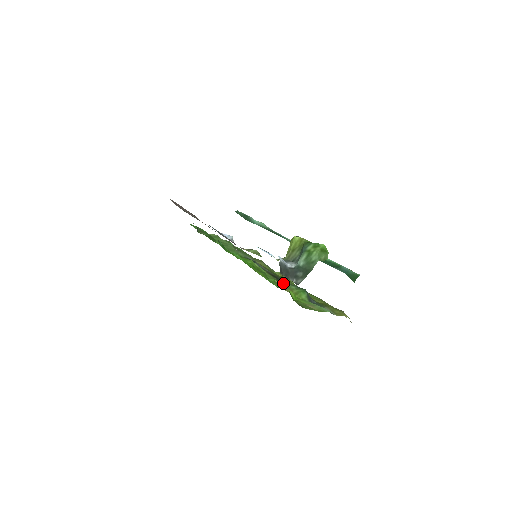
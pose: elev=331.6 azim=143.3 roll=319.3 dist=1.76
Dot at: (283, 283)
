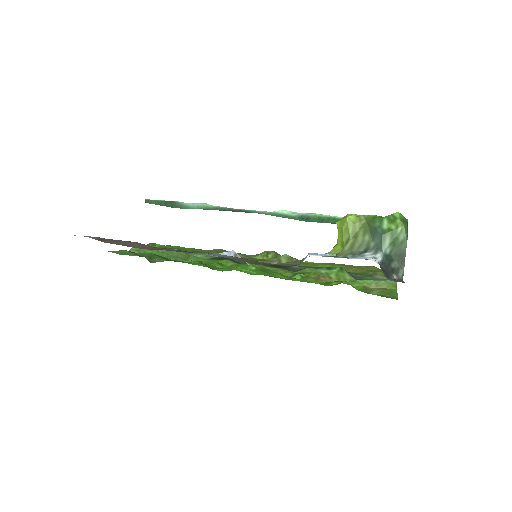
Dot at: (307, 272)
